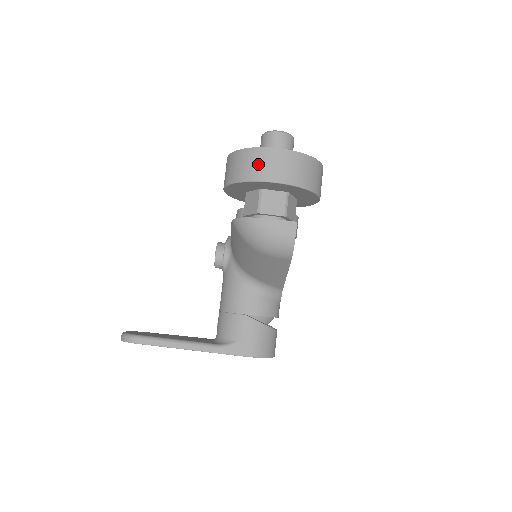
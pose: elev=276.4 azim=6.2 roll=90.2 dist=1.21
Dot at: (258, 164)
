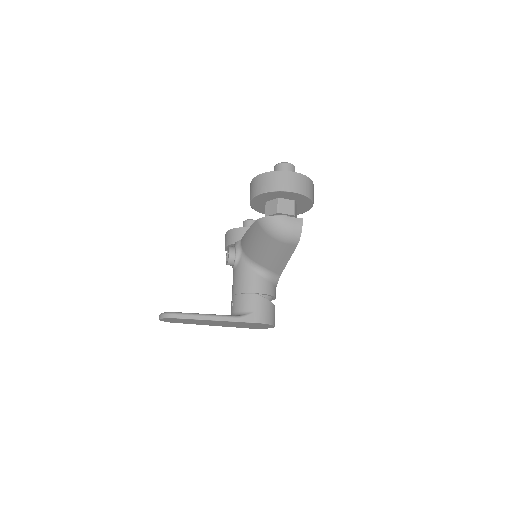
Dot at: (280, 181)
